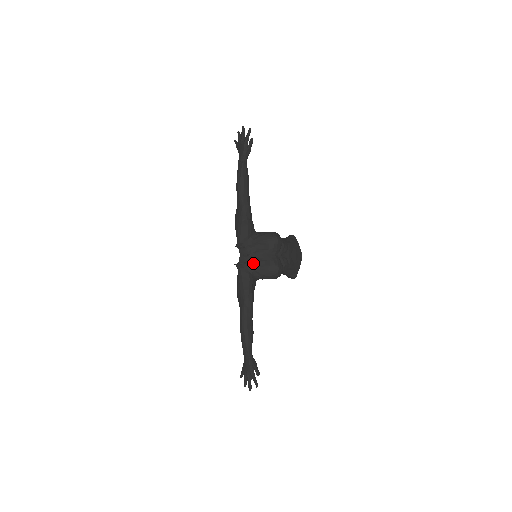
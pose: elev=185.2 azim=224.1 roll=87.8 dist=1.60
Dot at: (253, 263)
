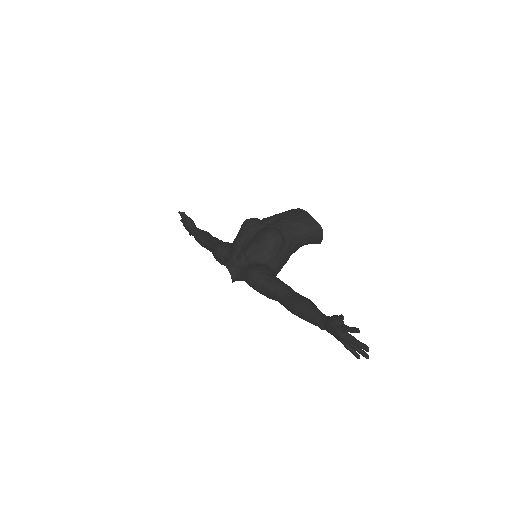
Dot at: (244, 257)
